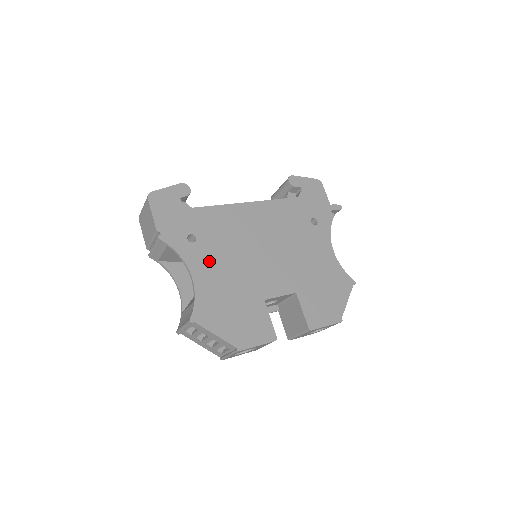
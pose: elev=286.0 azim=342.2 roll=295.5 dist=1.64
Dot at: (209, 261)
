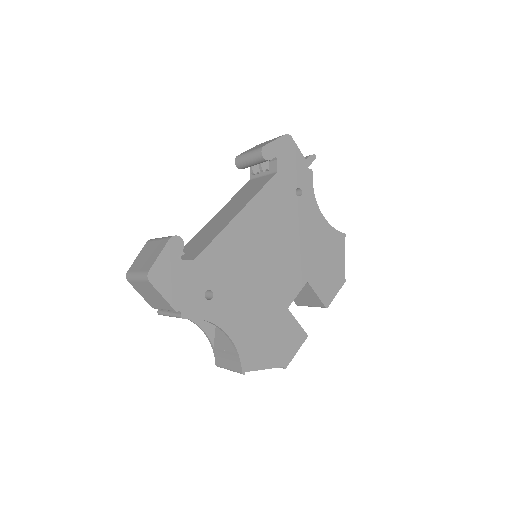
Dot at: (233, 307)
